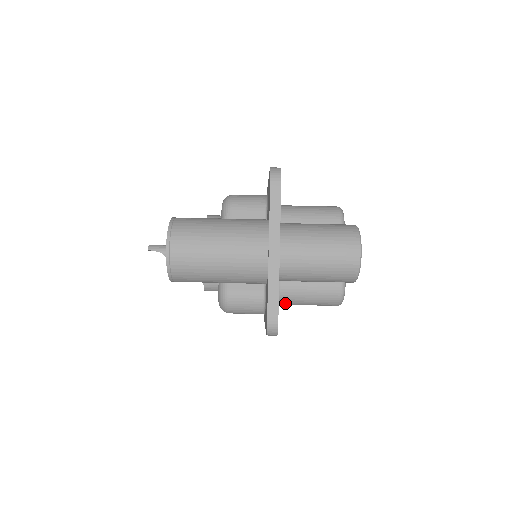
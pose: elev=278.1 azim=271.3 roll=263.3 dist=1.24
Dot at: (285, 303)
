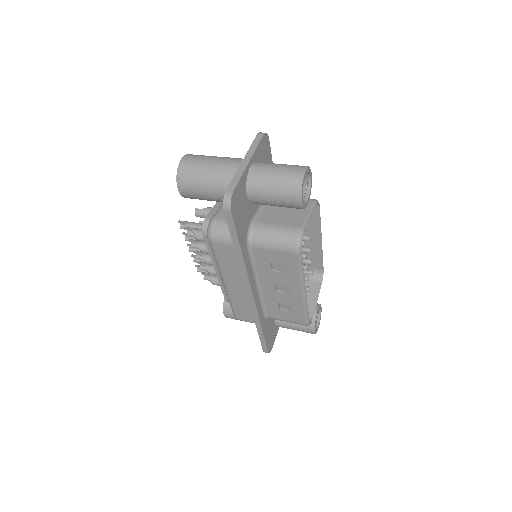
Dot at: (256, 242)
